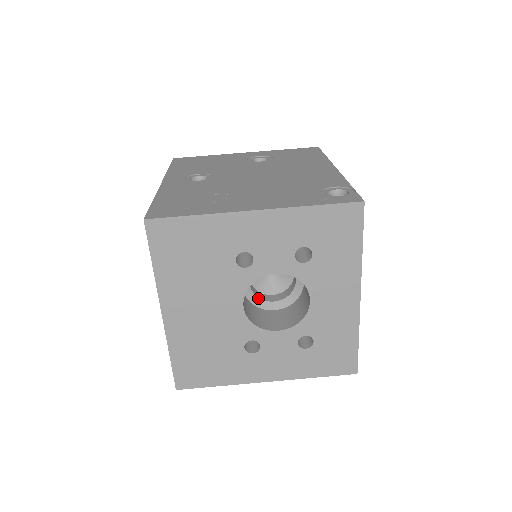
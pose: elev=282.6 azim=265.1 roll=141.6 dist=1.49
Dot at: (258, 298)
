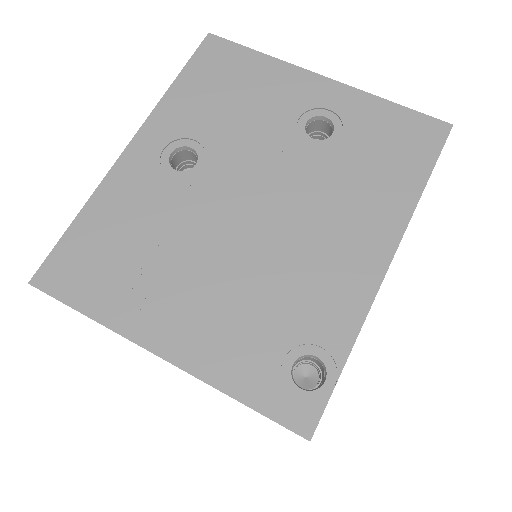
Dot at: occluded
